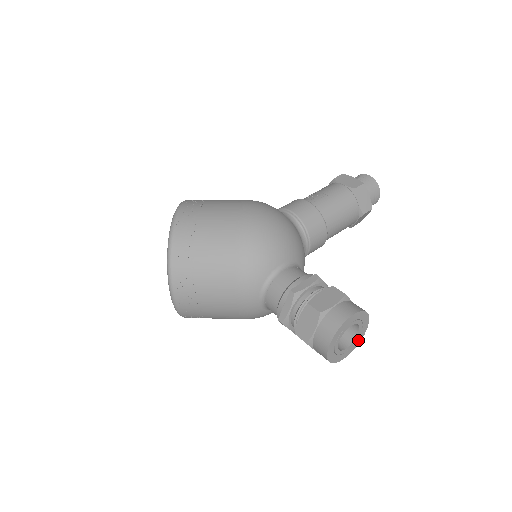
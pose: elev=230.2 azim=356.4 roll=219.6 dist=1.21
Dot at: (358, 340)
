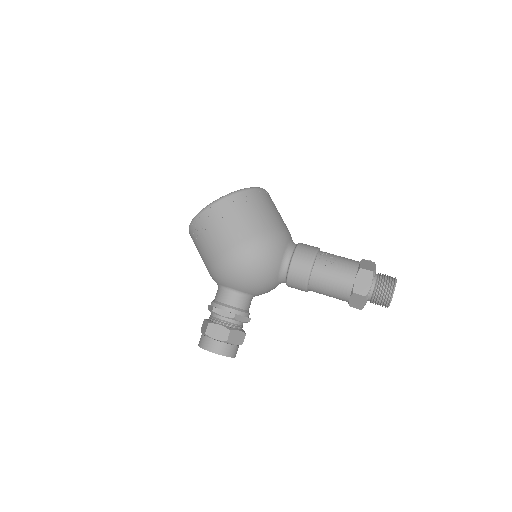
Dot at: occluded
